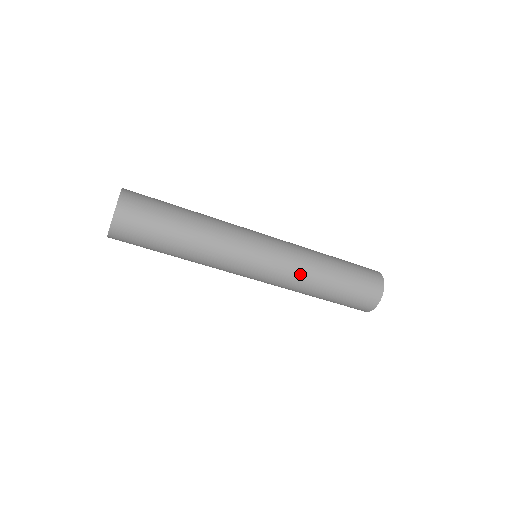
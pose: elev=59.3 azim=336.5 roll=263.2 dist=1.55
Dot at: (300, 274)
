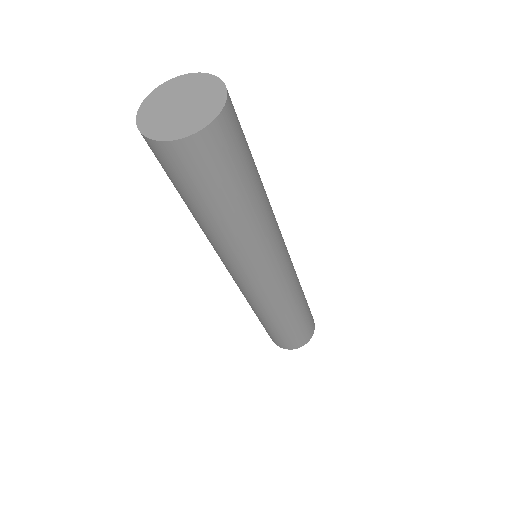
Dot at: (284, 303)
